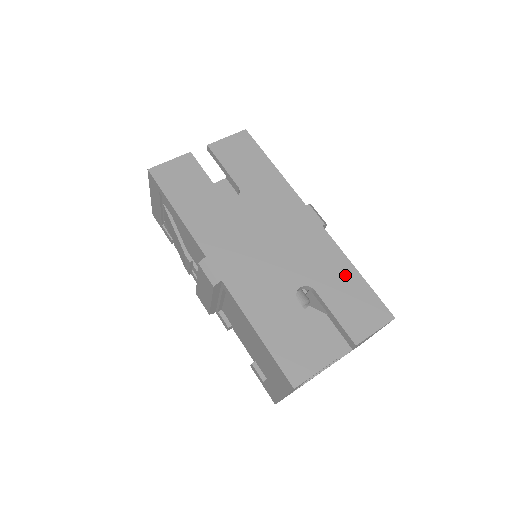
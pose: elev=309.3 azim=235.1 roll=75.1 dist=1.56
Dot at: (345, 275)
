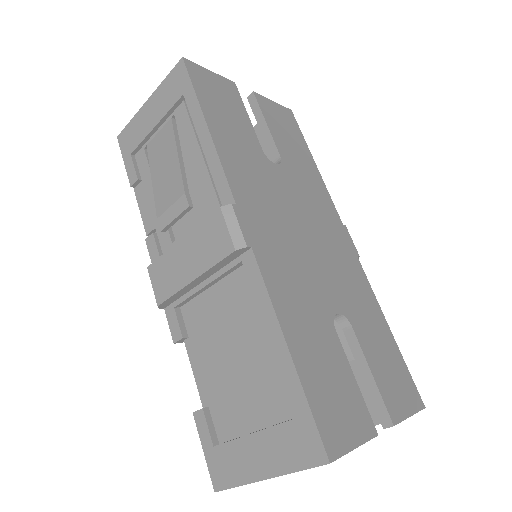
Dot at: (379, 326)
